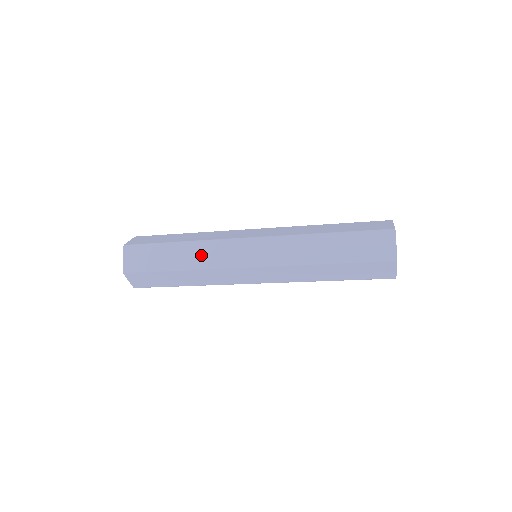
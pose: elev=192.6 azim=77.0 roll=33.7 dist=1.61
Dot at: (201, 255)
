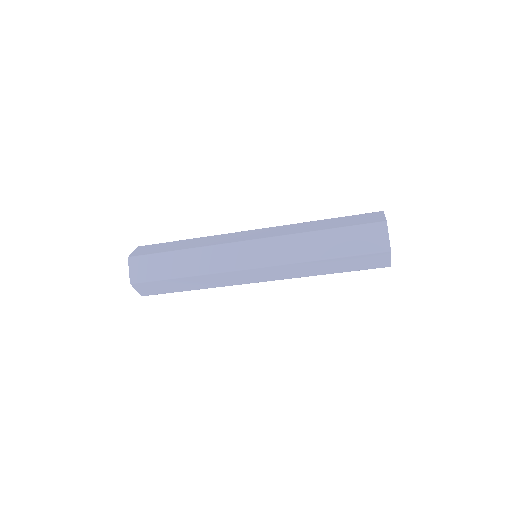
Dot at: (204, 261)
